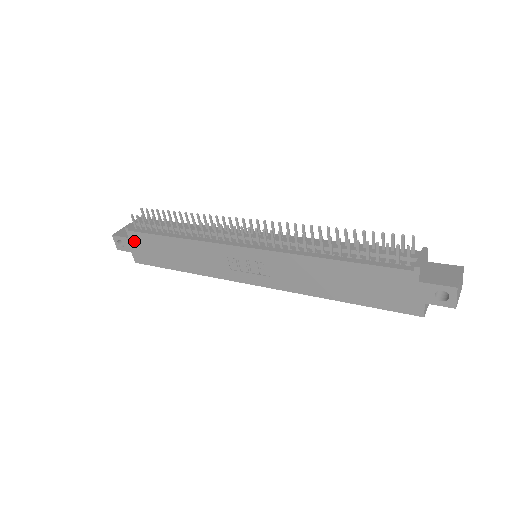
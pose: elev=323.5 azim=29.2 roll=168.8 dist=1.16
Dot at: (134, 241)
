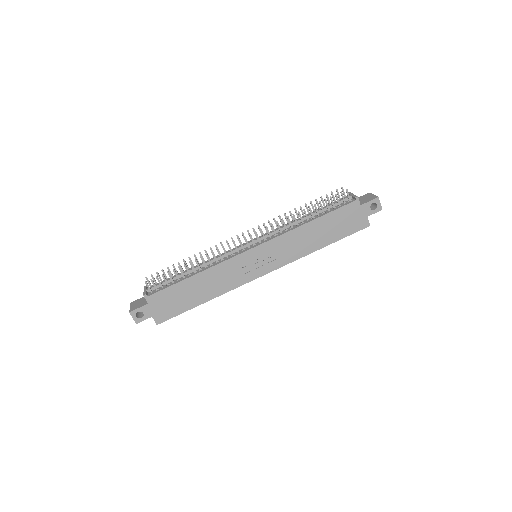
Dot at: (154, 303)
